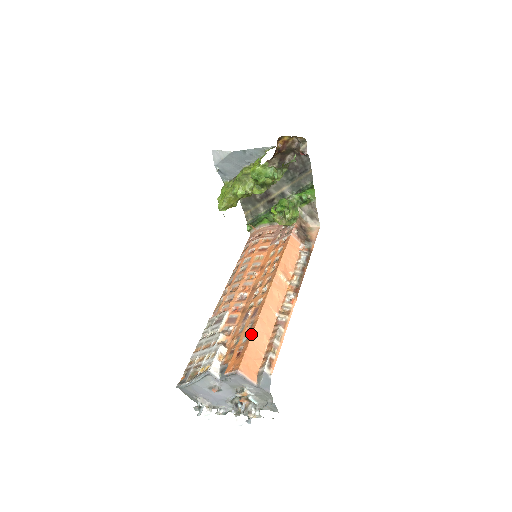
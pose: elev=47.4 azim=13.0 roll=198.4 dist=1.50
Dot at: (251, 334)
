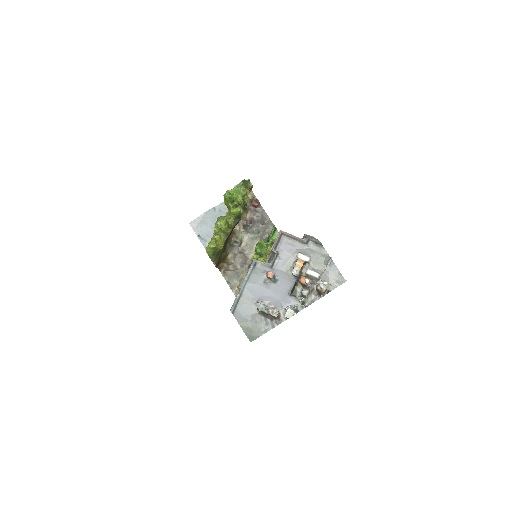
Dot at: occluded
